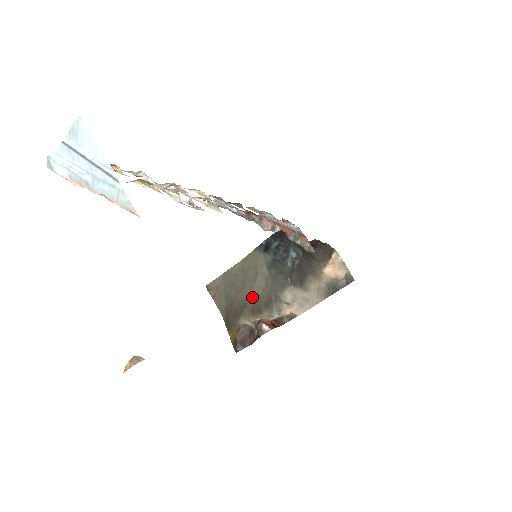
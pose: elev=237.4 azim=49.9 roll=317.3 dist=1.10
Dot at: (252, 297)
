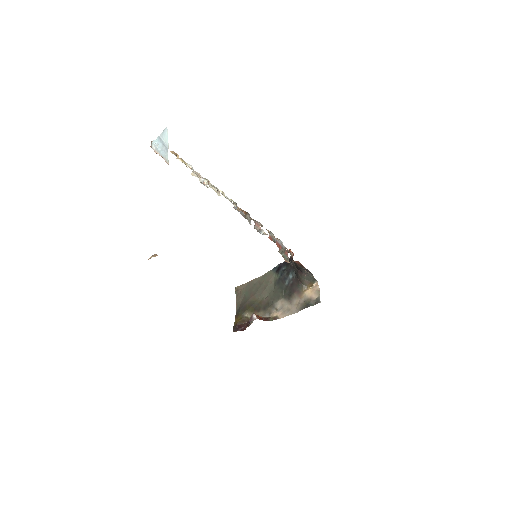
Dot at: (258, 300)
